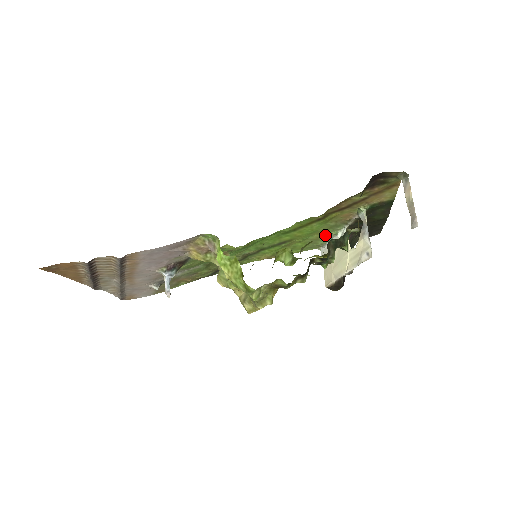
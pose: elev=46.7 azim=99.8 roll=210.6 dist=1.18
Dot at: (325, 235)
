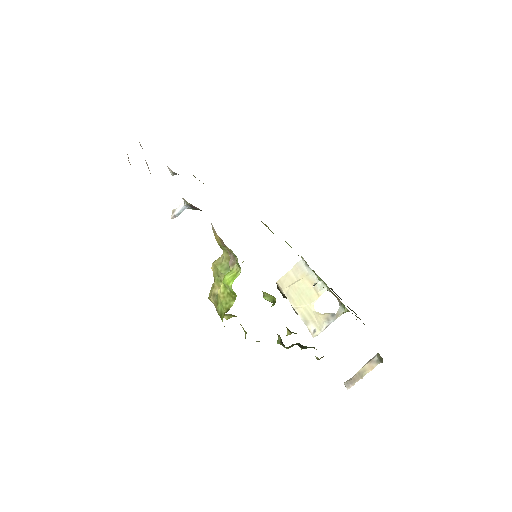
Dot at: (313, 271)
